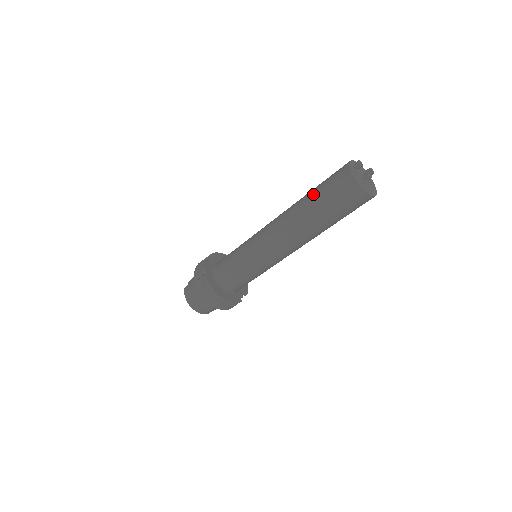
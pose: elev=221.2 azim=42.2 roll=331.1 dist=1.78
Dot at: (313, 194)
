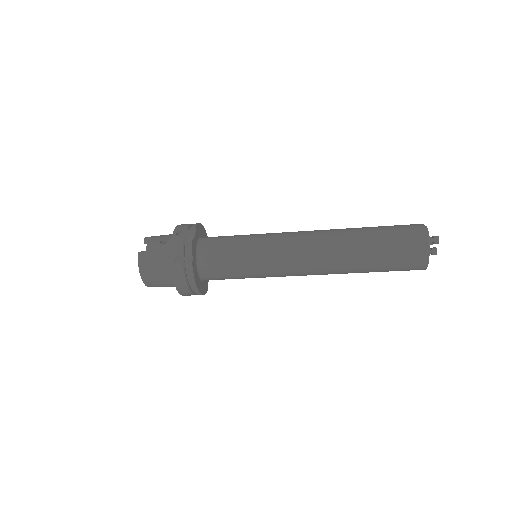
Dot at: (374, 242)
